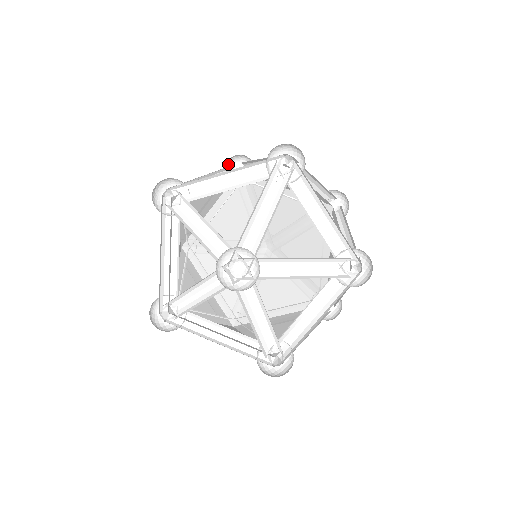
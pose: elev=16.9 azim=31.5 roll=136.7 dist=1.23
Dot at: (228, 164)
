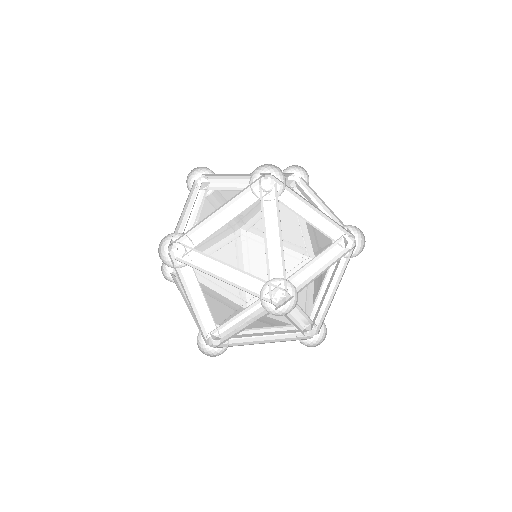
Dot at: occluded
